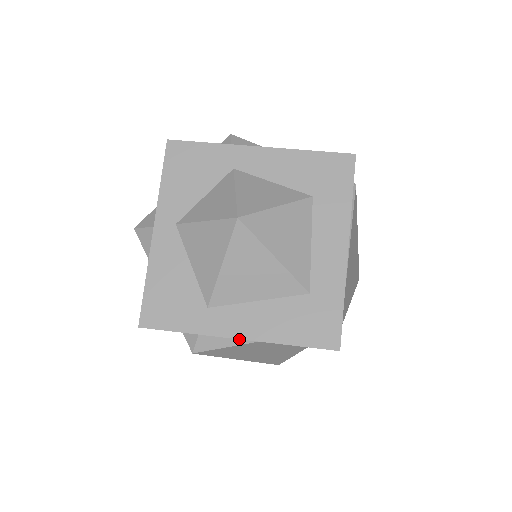
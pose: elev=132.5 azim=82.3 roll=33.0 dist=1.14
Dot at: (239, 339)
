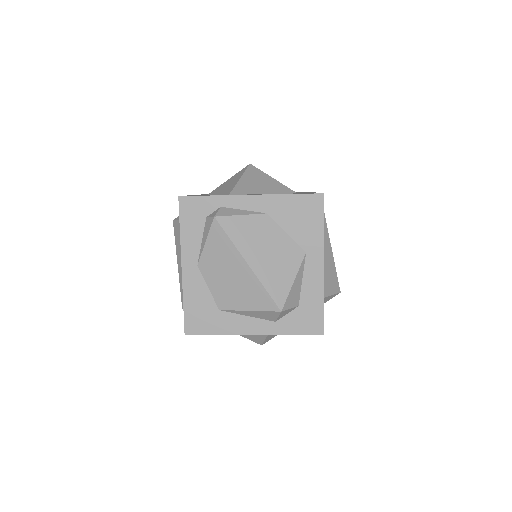
Dot at: (250, 211)
